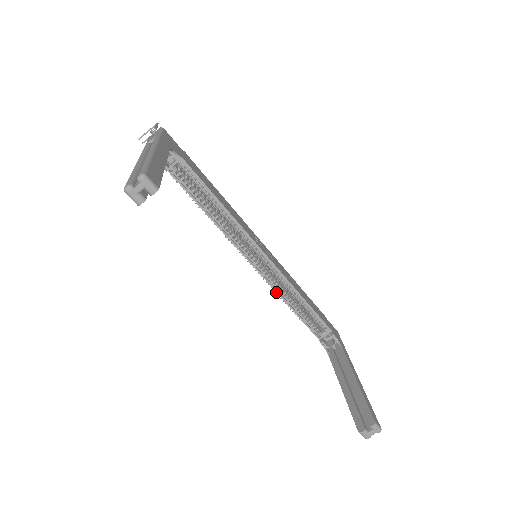
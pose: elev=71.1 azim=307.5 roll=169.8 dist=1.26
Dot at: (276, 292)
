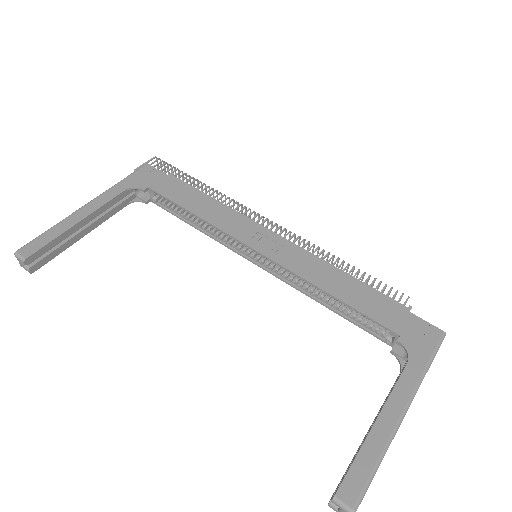
Dot at: occluded
